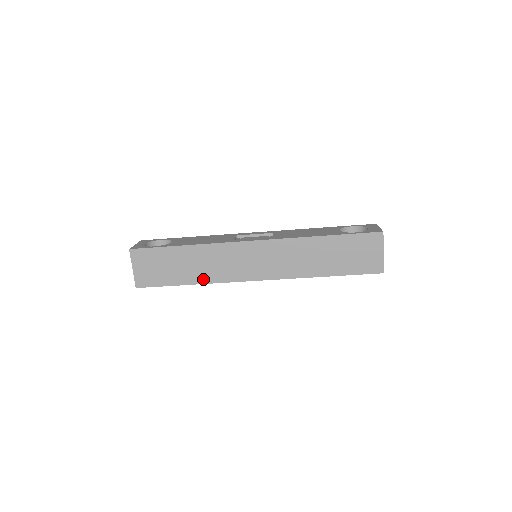
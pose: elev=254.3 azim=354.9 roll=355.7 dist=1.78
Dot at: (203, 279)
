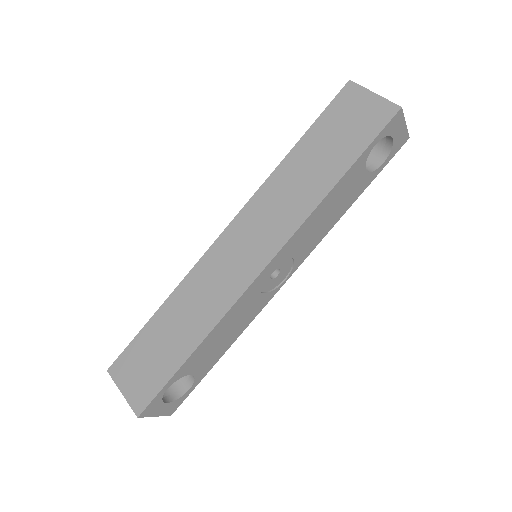
Dot at: (204, 328)
